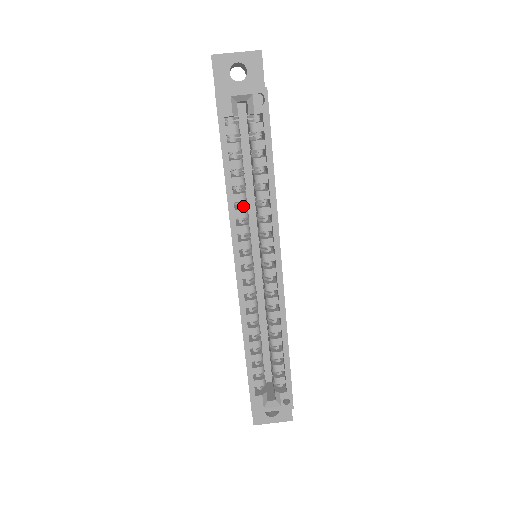
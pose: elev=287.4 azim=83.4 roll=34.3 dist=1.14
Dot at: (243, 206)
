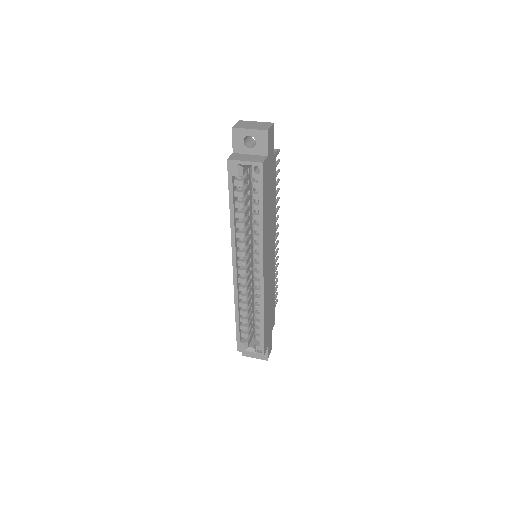
Dot at: (243, 230)
